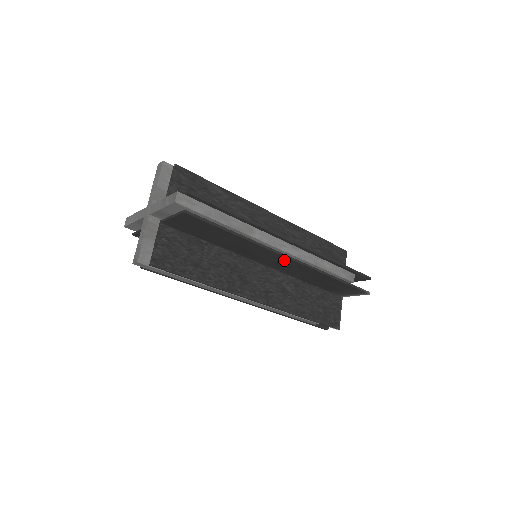
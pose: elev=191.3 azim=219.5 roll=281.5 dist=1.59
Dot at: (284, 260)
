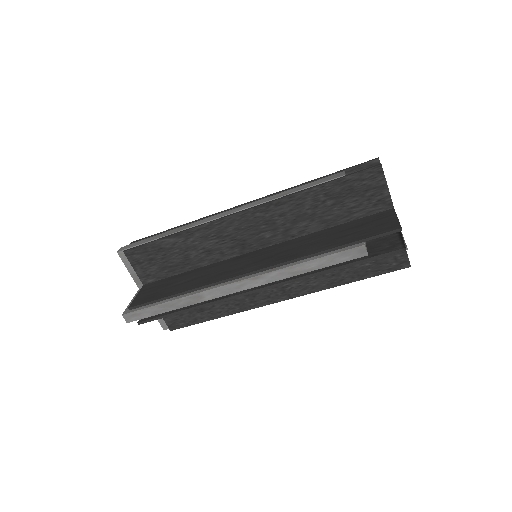
Dot at: (258, 286)
